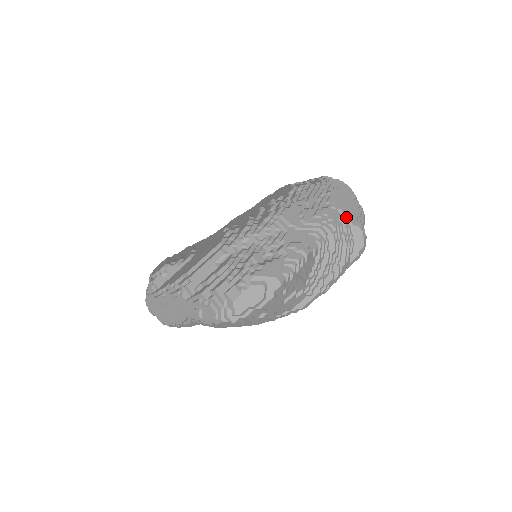
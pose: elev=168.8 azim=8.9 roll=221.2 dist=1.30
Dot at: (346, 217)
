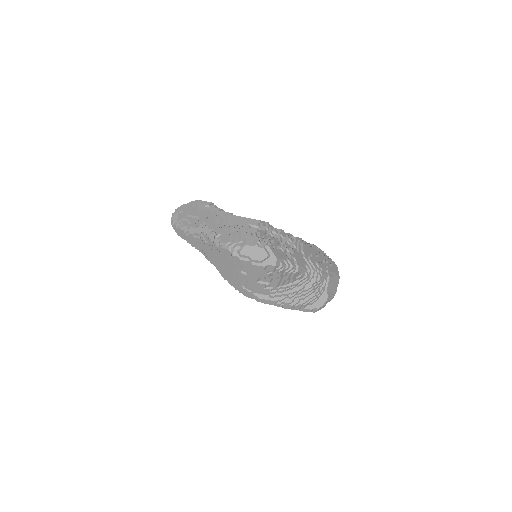
Dot at: (328, 284)
